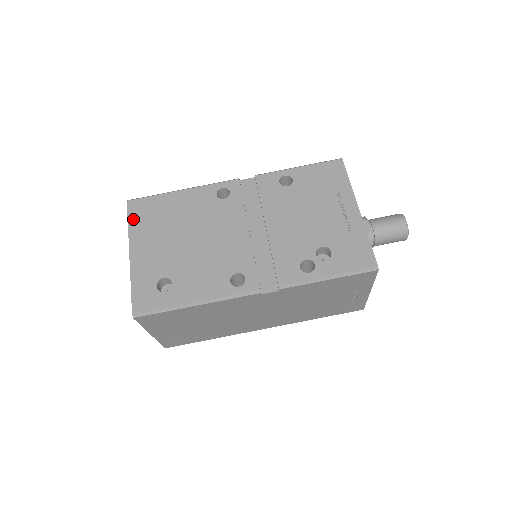
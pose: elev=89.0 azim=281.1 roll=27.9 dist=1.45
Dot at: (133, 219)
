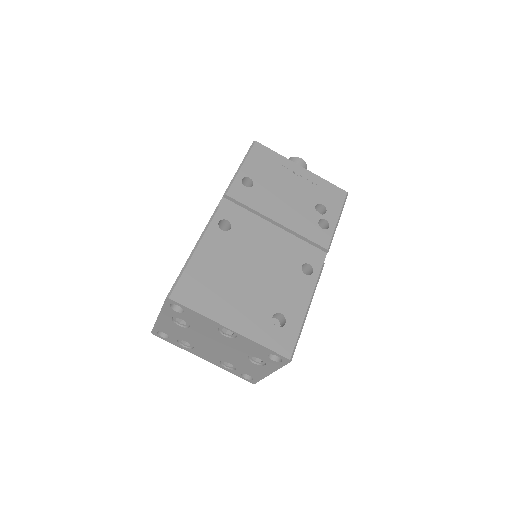
Dot at: (195, 305)
